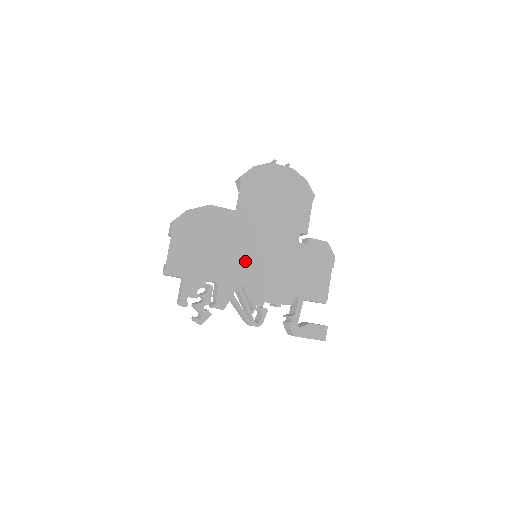
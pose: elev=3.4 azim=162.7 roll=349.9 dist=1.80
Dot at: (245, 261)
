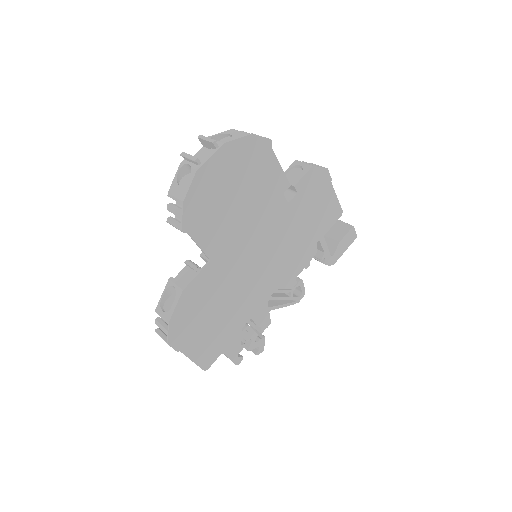
Dot at: (256, 279)
